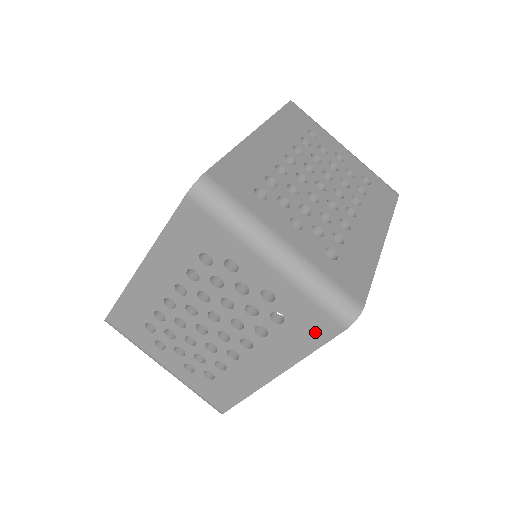
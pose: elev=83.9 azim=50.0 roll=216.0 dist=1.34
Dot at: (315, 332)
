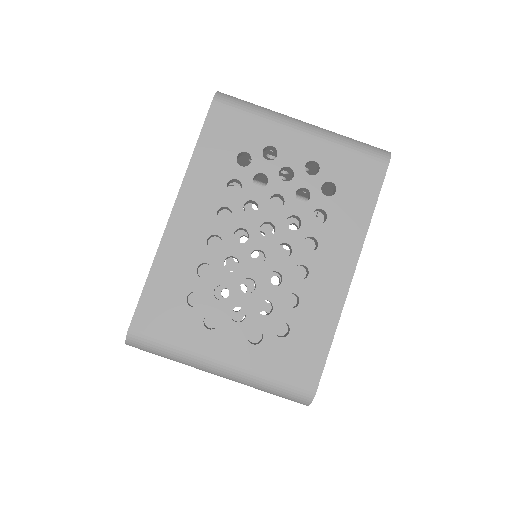
Dot at: (366, 184)
